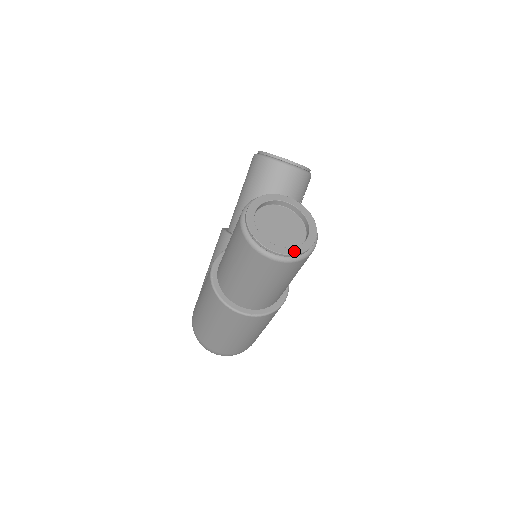
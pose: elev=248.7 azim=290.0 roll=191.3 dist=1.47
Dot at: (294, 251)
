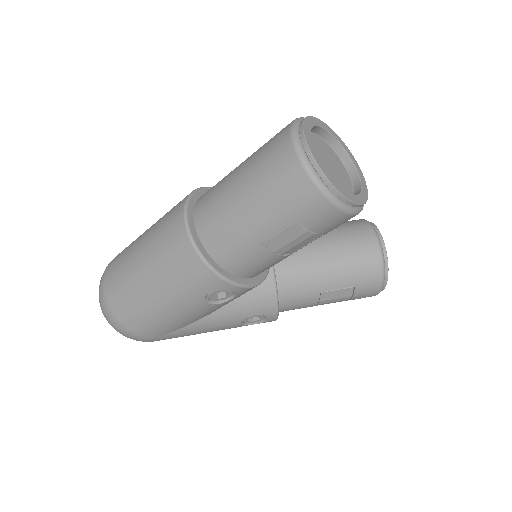
Dot at: (319, 163)
